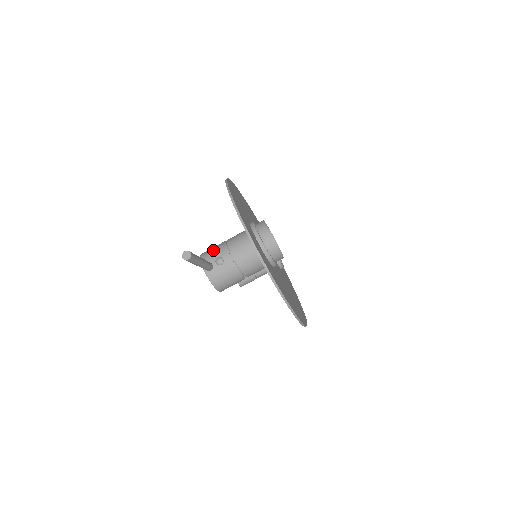
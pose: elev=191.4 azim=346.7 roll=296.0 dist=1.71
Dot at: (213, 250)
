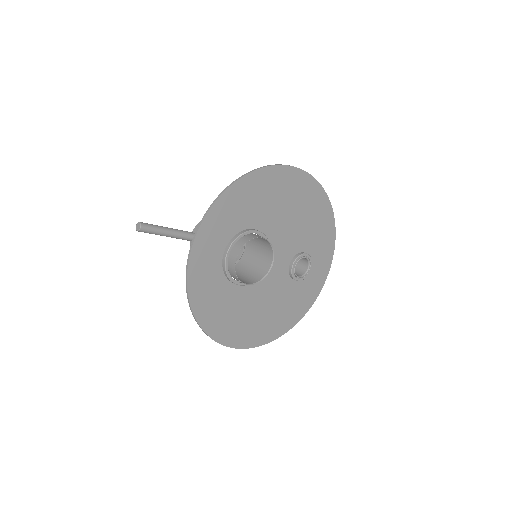
Dot at: occluded
